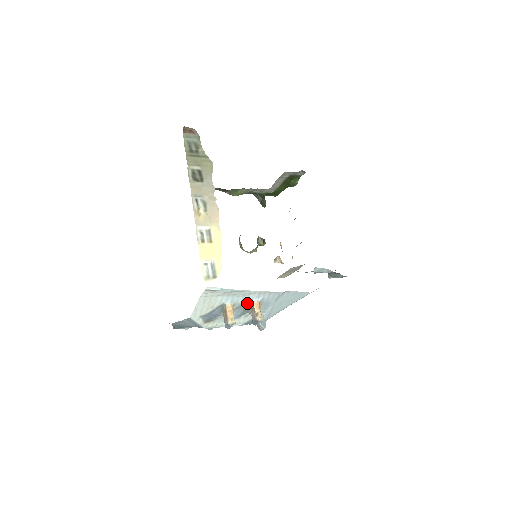
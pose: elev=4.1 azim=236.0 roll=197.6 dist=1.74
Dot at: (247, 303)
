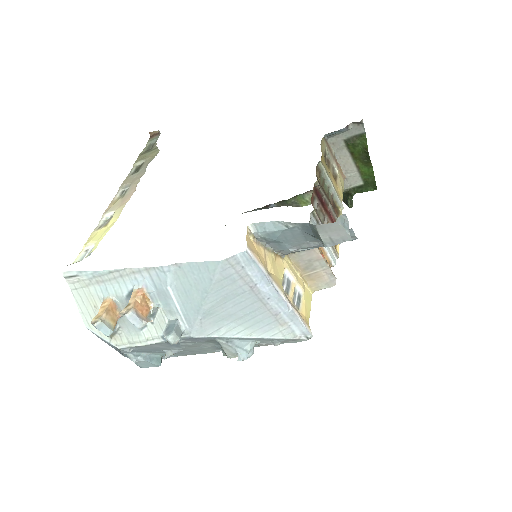
Dot at: occluded
